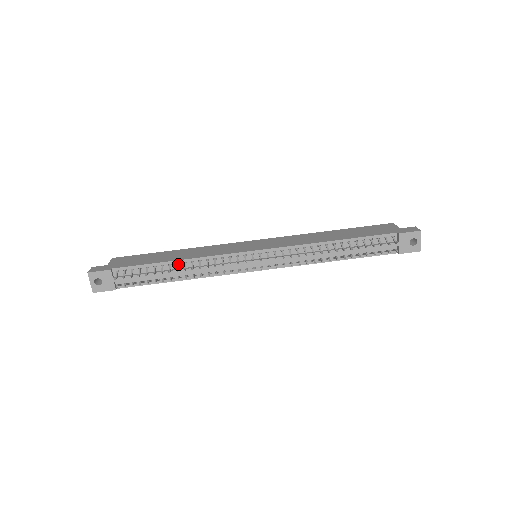
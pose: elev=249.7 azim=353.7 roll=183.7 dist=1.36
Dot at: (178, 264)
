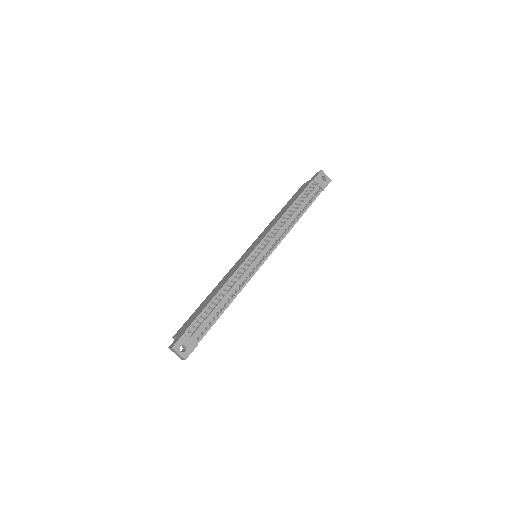
Dot at: (220, 294)
